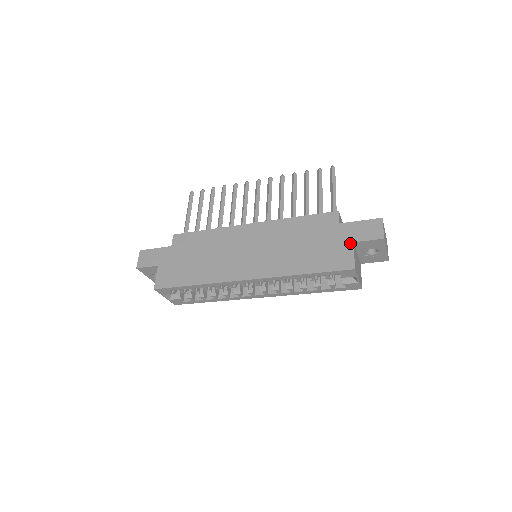
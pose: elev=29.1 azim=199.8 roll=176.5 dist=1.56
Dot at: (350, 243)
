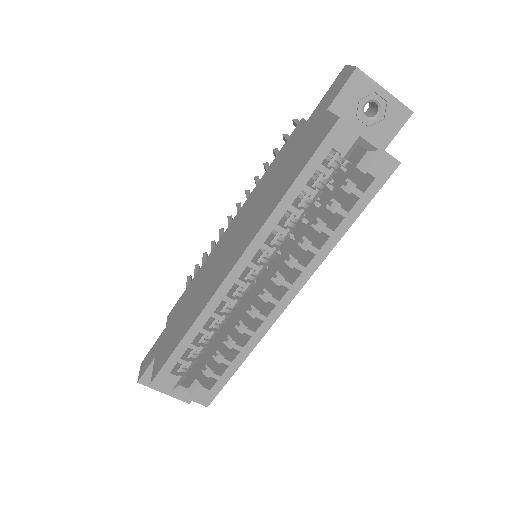
Dot at: (323, 114)
